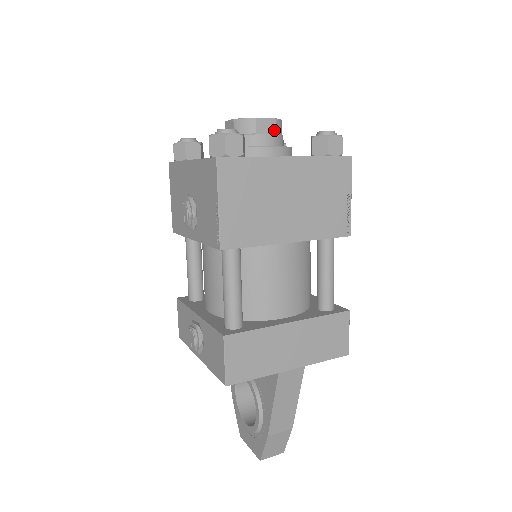
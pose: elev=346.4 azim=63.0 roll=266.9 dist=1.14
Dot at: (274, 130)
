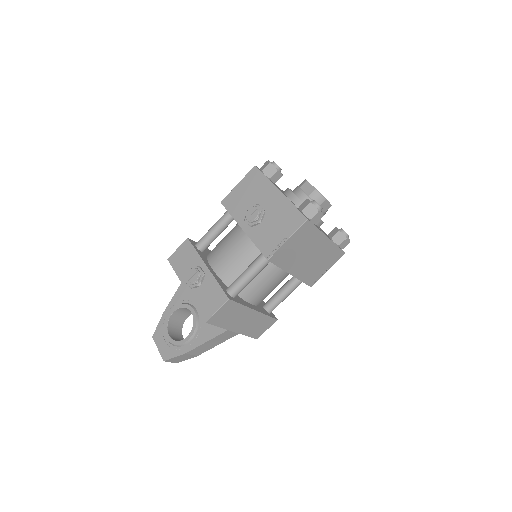
Dot at: (326, 210)
